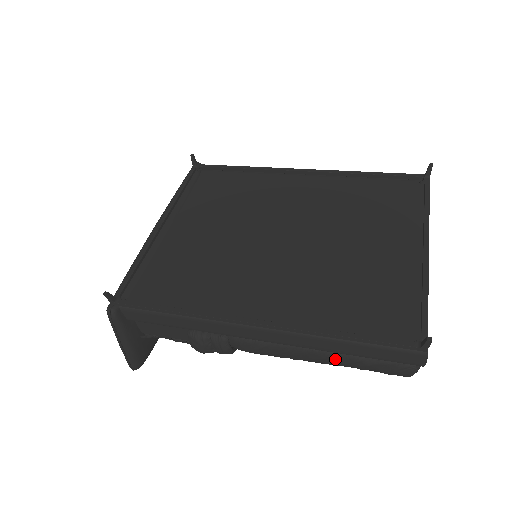
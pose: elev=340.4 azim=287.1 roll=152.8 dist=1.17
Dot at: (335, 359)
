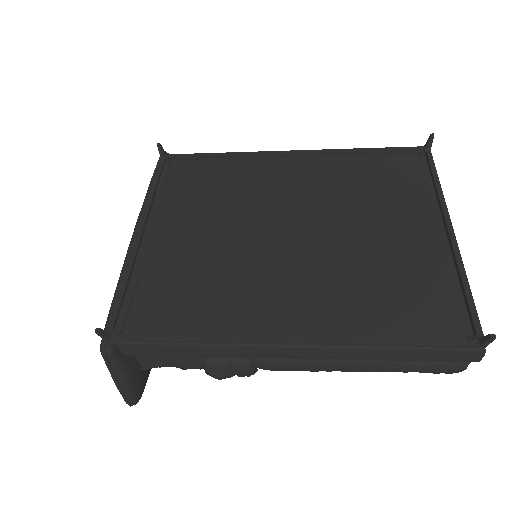
Dot at: (378, 367)
